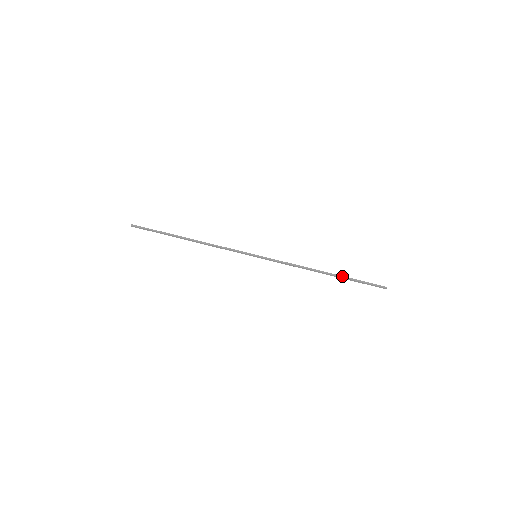
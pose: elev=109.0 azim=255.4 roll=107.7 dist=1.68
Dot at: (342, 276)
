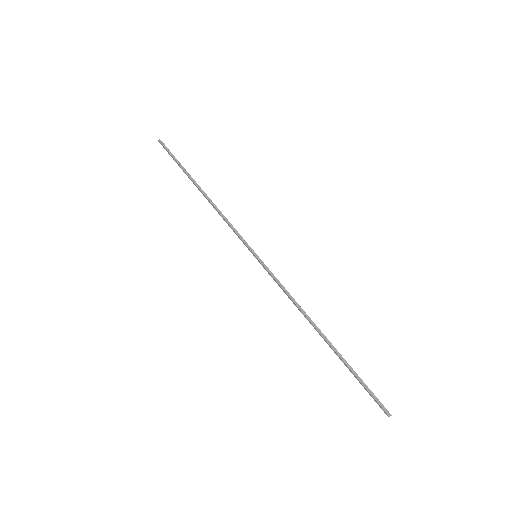
Dot at: (340, 354)
